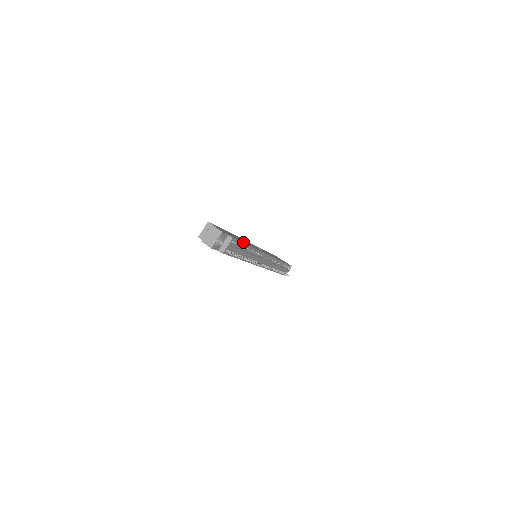
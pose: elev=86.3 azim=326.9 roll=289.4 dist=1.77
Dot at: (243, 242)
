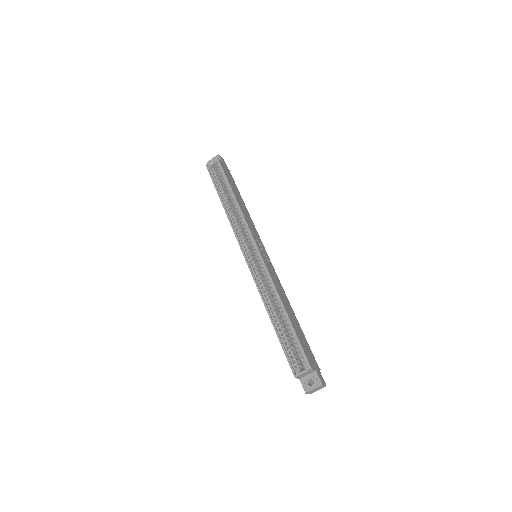
Dot at: (301, 330)
